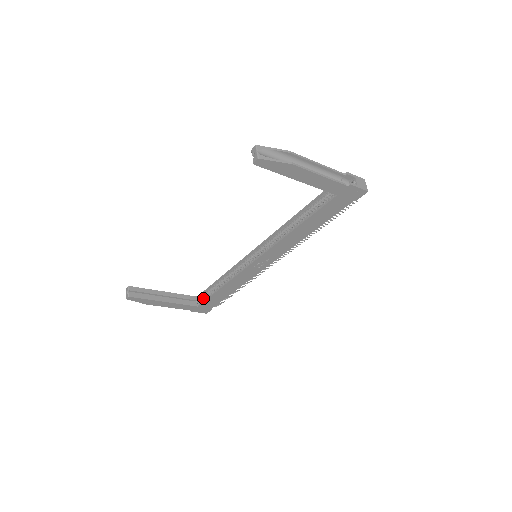
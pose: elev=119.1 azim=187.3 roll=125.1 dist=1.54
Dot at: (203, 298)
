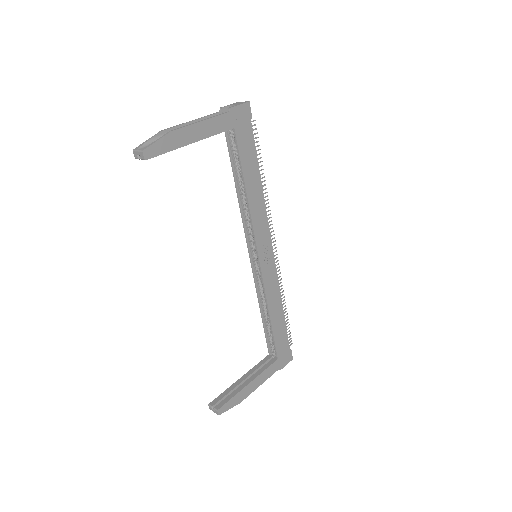
Dot at: (273, 348)
